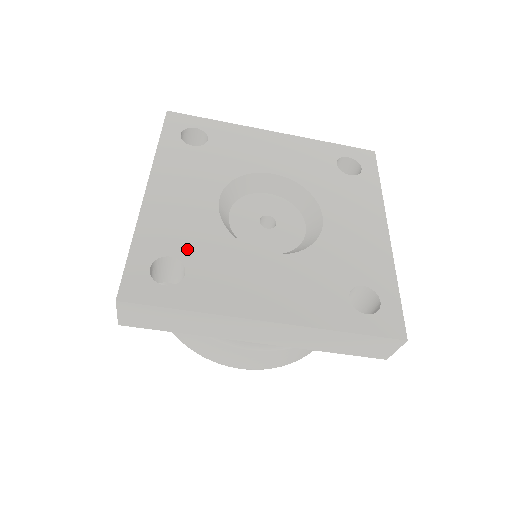
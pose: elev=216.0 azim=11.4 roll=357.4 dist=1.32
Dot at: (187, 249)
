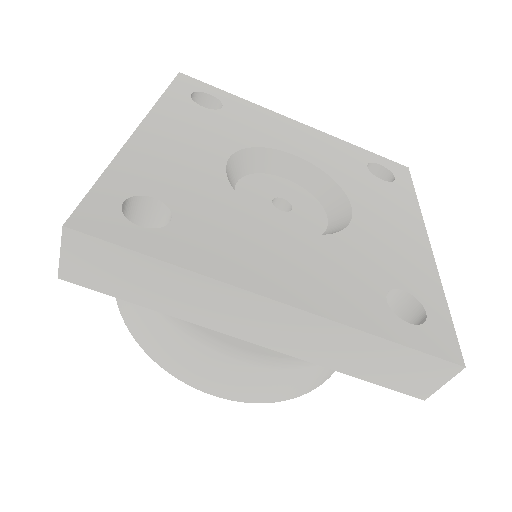
Dot at: (178, 196)
